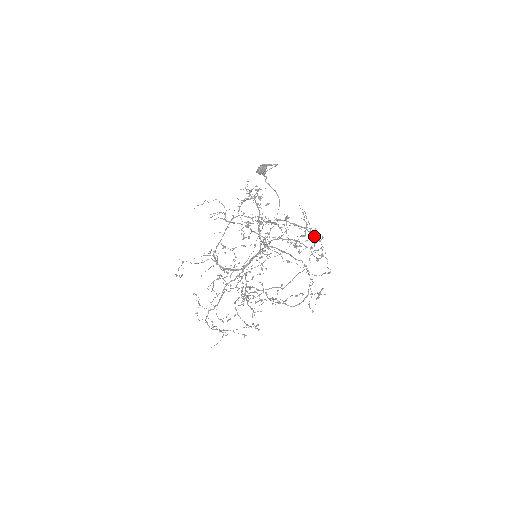
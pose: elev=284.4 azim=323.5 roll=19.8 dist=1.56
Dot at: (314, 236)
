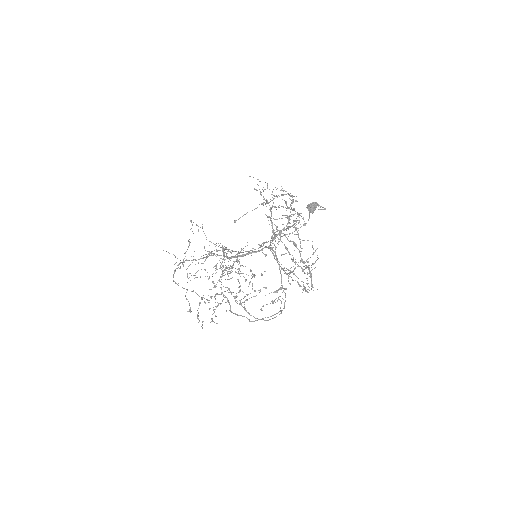
Dot at: occluded
